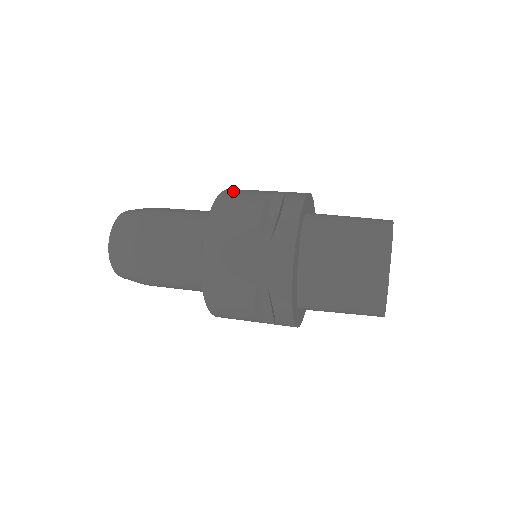
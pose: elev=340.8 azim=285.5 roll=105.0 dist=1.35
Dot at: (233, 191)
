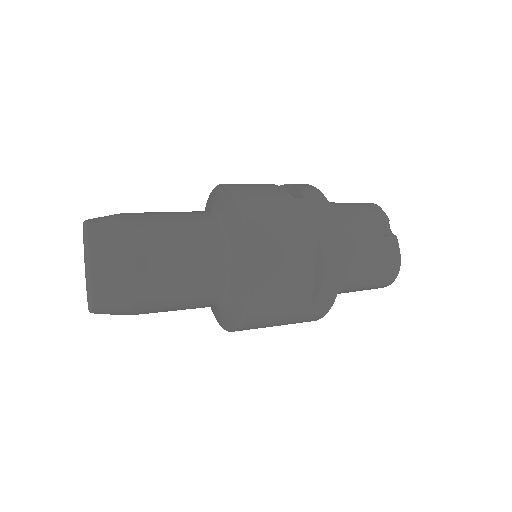
Dot at: occluded
